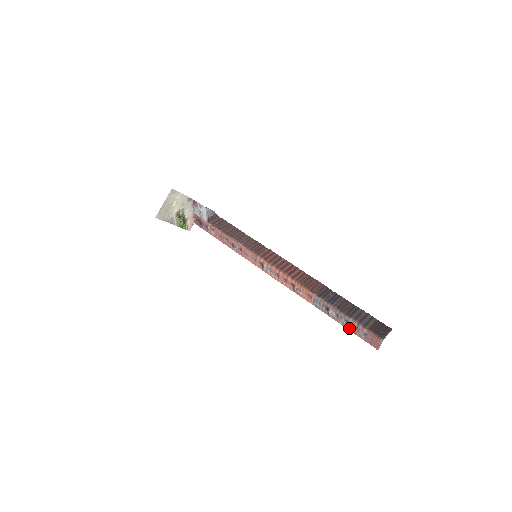
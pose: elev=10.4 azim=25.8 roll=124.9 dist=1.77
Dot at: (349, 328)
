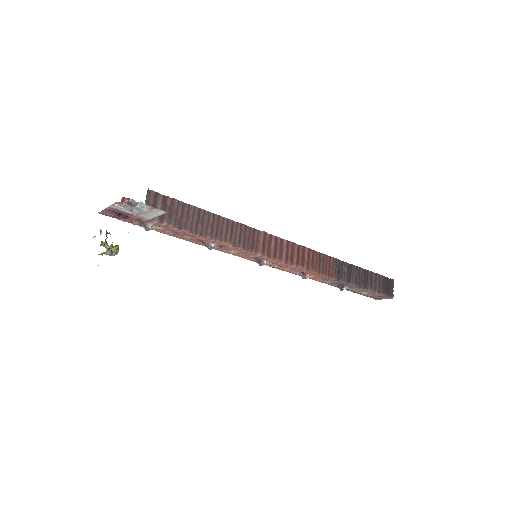
Dot at: (356, 292)
